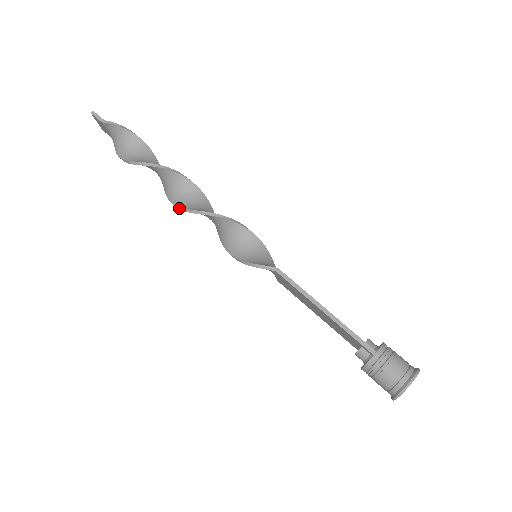
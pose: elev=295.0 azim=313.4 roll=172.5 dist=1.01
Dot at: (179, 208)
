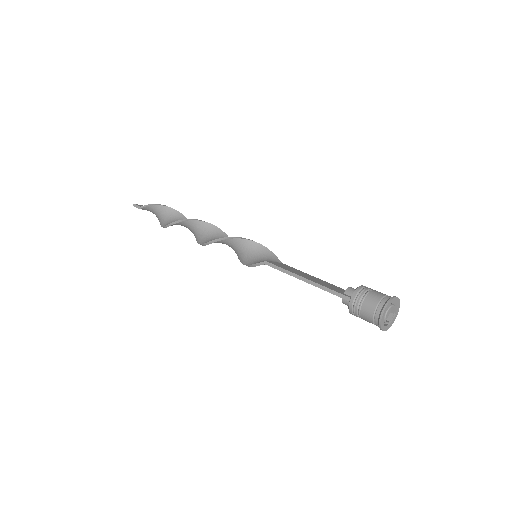
Dot at: occluded
